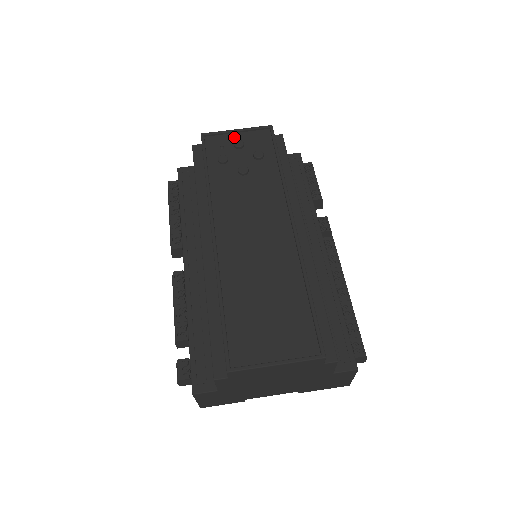
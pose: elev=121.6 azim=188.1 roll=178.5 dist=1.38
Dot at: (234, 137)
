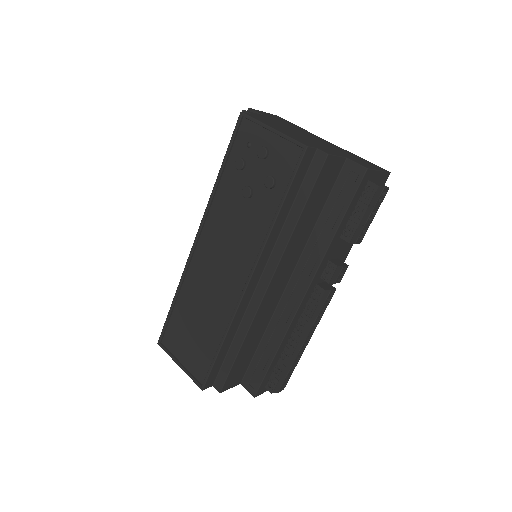
Dot at: (266, 137)
